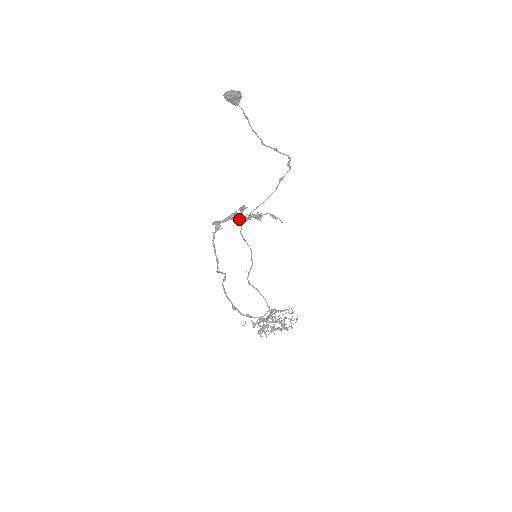
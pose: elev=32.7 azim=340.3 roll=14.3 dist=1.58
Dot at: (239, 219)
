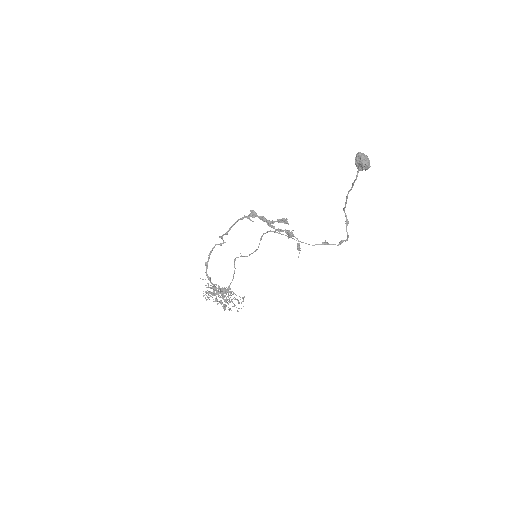
Dot at: (272, 227)
